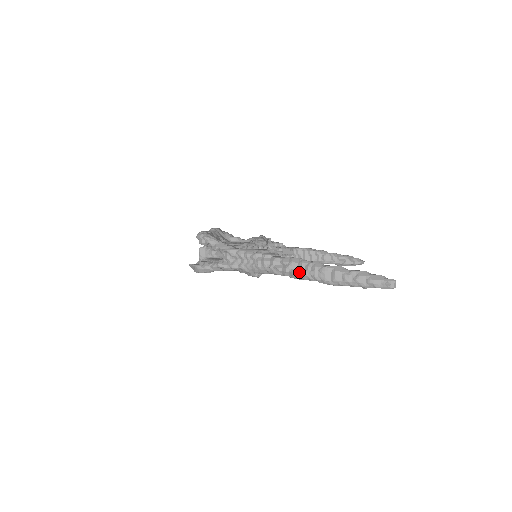
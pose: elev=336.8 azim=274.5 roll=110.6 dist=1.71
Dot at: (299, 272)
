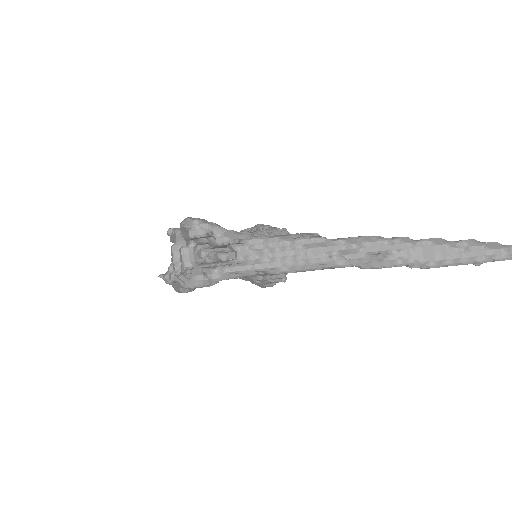
Dot at: (382, 255)
